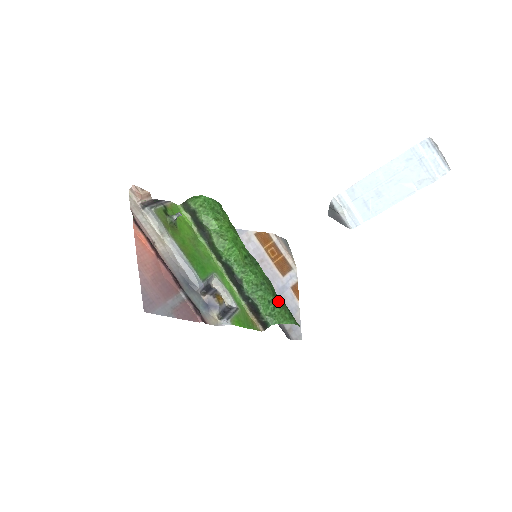
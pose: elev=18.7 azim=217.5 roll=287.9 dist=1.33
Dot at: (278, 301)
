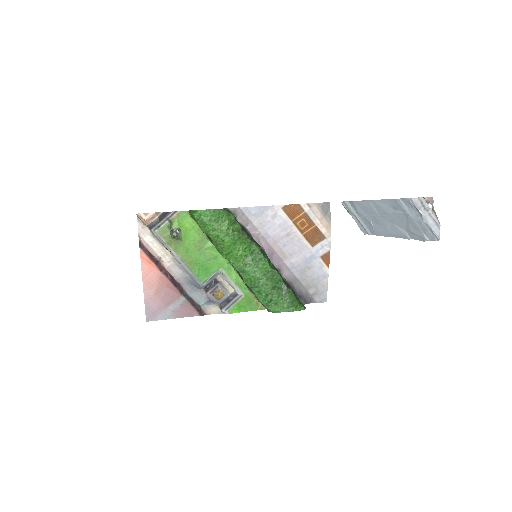
Dot at: (277, 293)
